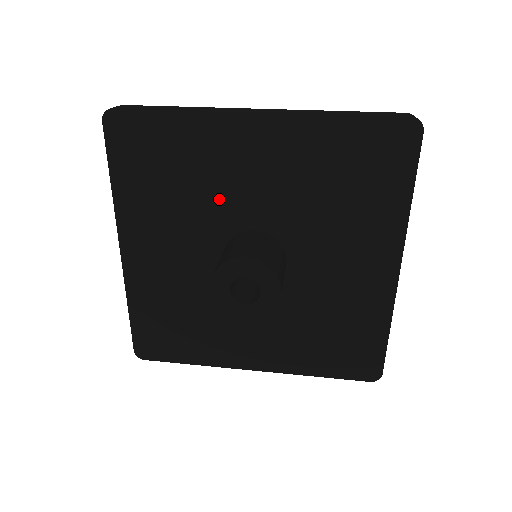
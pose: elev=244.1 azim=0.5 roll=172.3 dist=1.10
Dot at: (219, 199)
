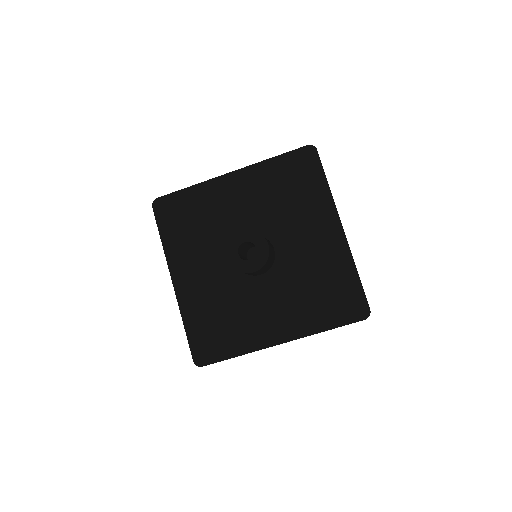
Dot at: (224, 226)
